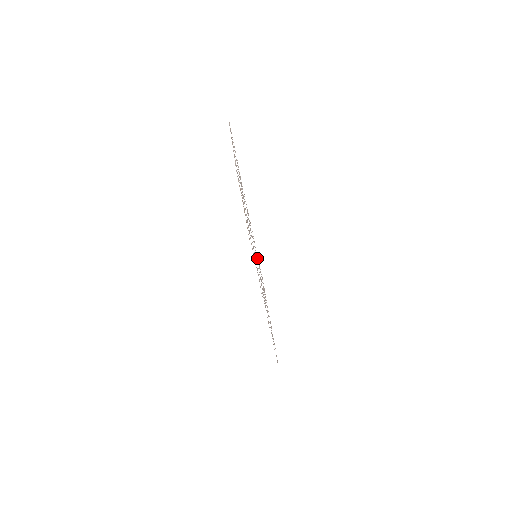
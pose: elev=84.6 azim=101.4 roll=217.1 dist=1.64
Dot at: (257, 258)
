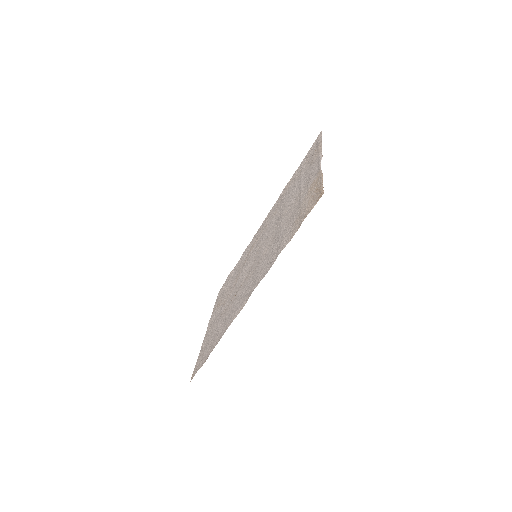
Dot at: (242, 264)
